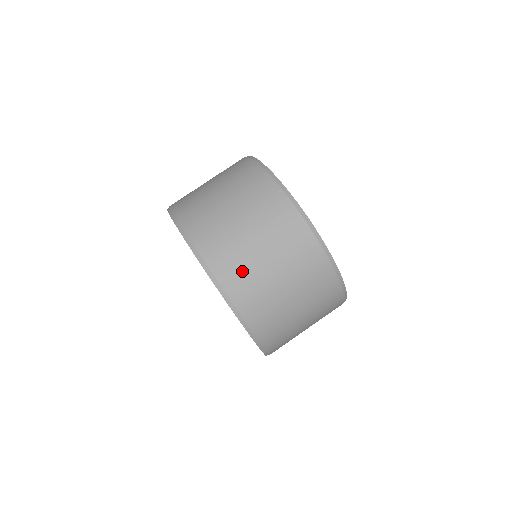
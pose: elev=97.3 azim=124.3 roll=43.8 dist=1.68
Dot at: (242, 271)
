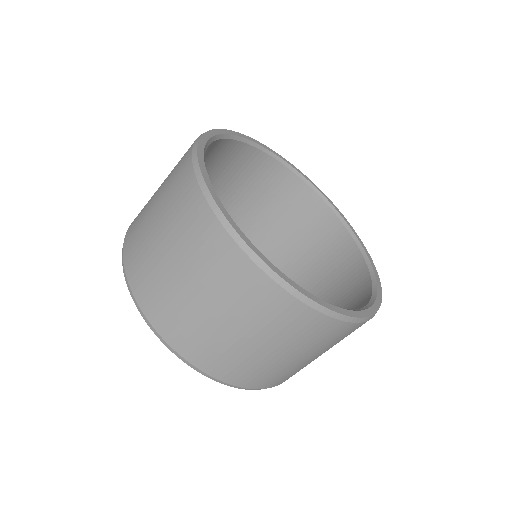
Dot at: (258, 372)
